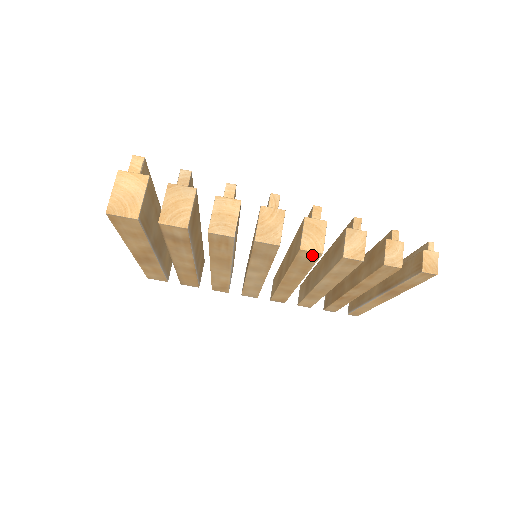
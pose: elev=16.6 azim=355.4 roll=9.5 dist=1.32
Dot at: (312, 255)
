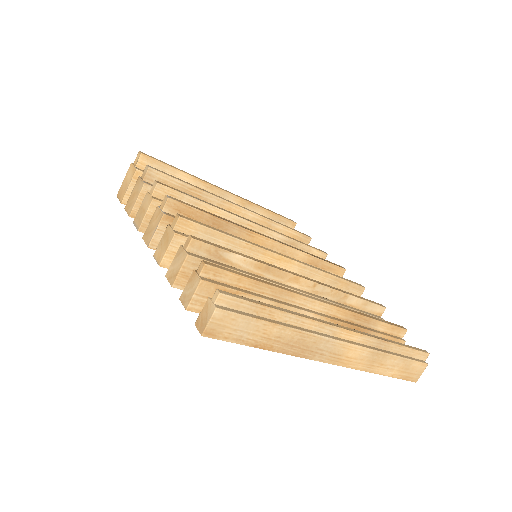
Dot at: occluded
